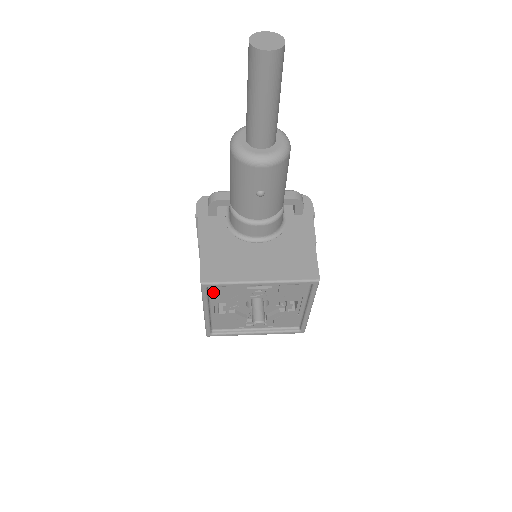
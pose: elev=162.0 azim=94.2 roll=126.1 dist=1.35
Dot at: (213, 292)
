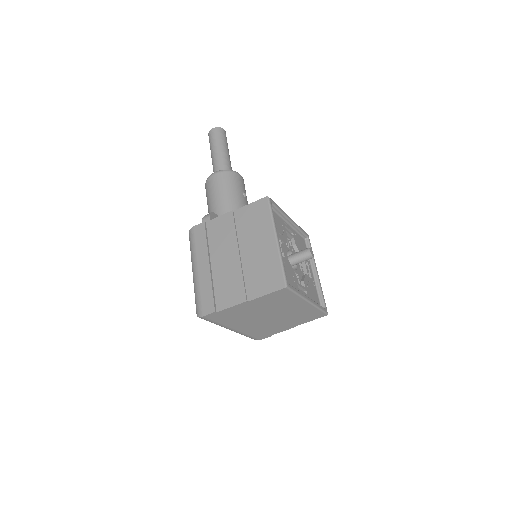
Dot at: occluded
